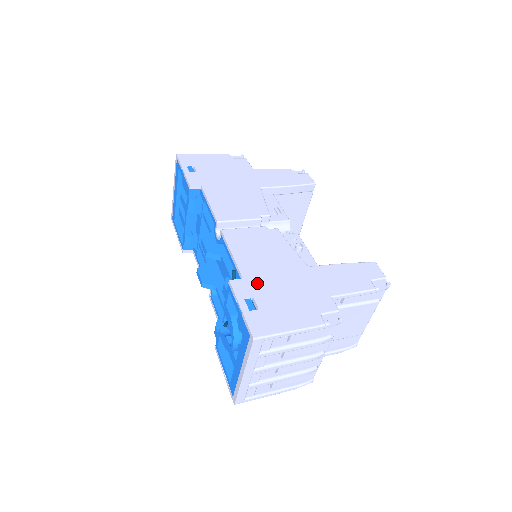
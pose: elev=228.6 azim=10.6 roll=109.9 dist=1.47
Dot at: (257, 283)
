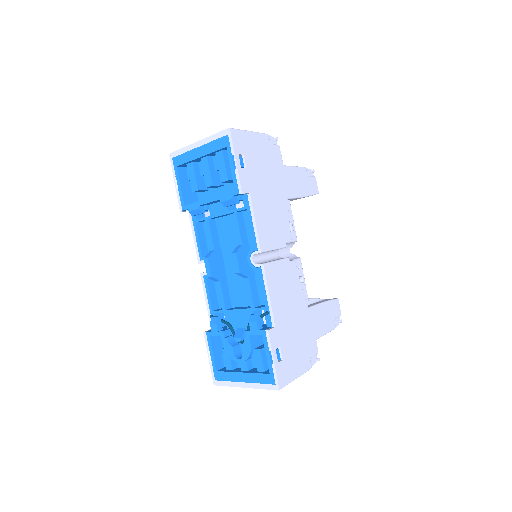
Dot at: (283, 331)
